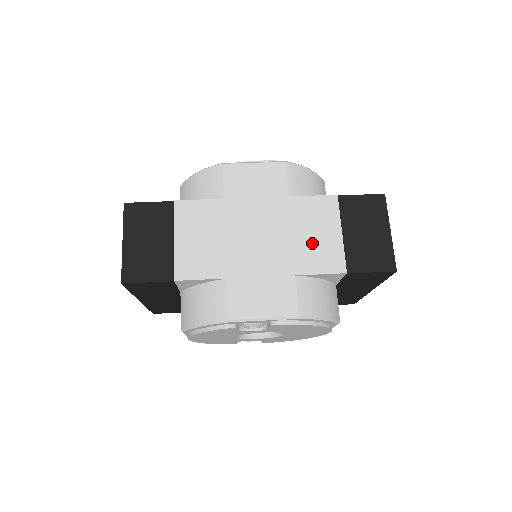
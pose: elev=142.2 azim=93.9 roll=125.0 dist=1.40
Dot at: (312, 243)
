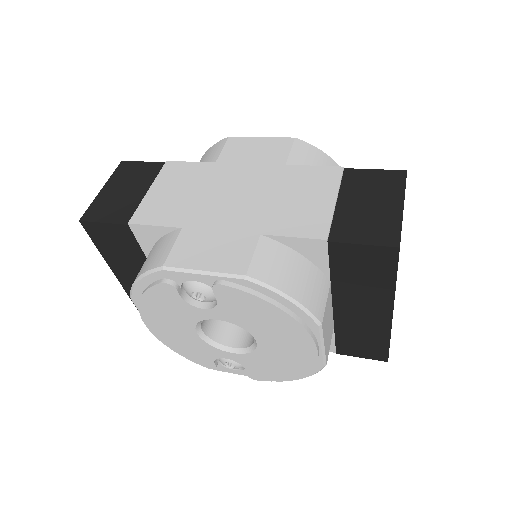
Dot at: (294, 206)
